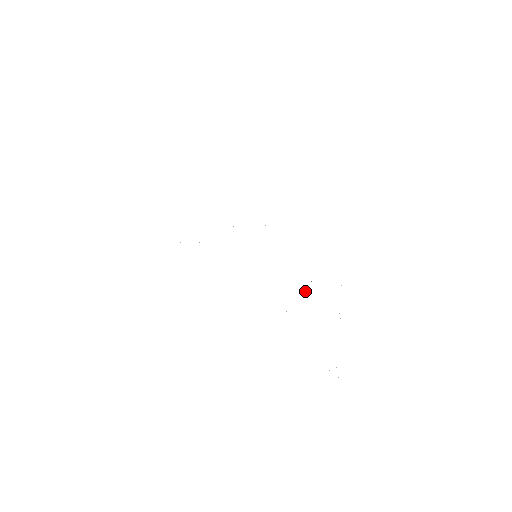
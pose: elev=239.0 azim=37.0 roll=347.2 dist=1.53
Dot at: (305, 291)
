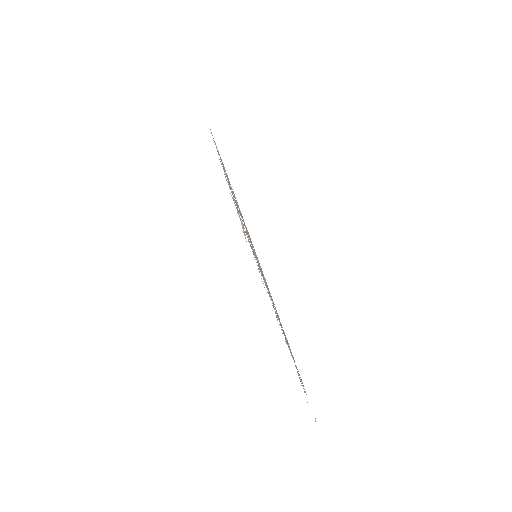
Dot at: occluded
